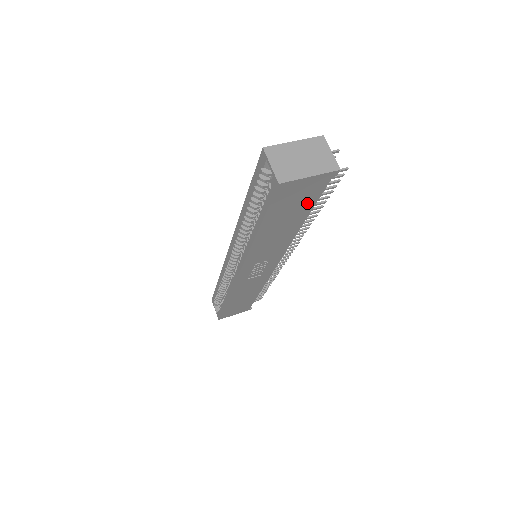
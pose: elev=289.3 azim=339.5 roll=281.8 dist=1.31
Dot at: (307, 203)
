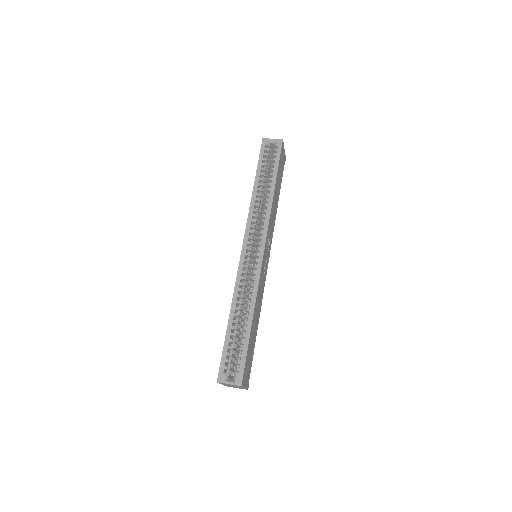
Dot at: (281, 177)
